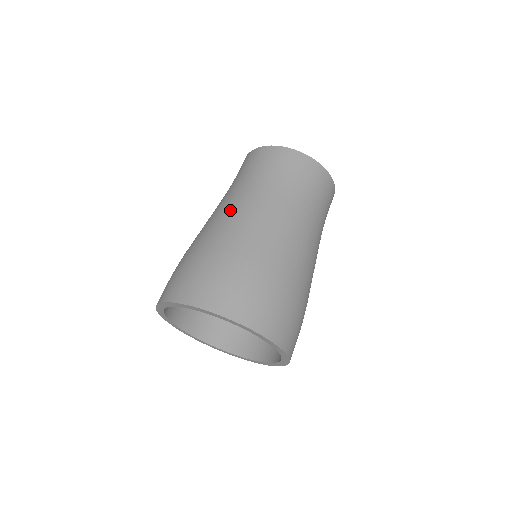
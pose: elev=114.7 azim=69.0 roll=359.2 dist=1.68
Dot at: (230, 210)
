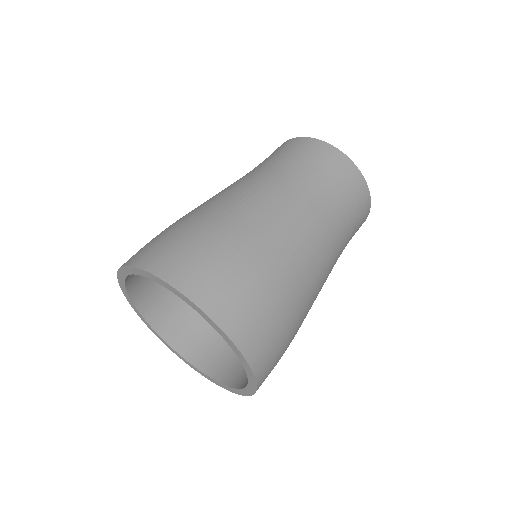
Dot at: (247, 189)
